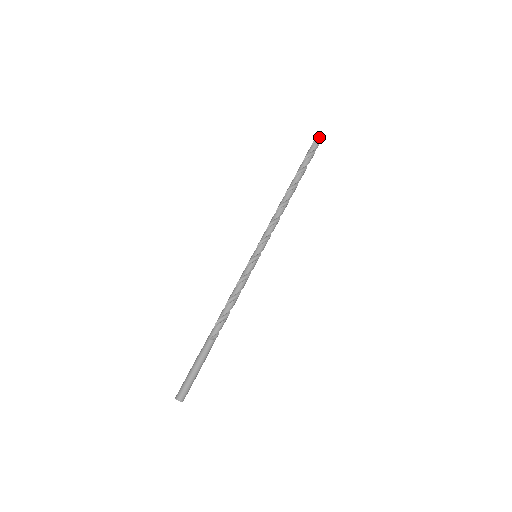
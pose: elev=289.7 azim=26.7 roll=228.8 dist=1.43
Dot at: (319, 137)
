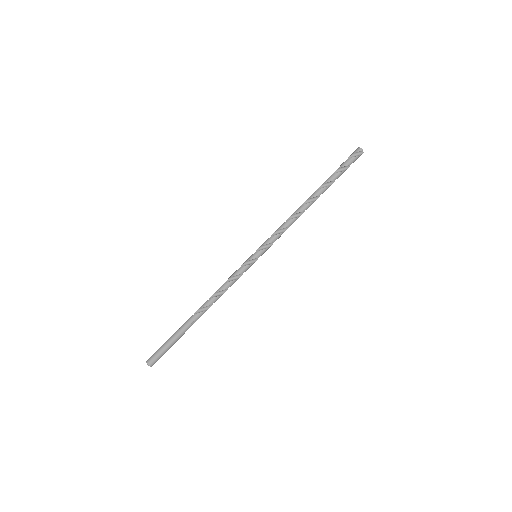
Dot at: (362, 149)
